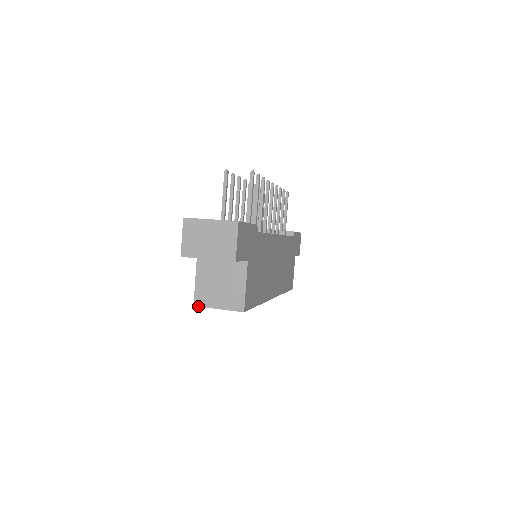
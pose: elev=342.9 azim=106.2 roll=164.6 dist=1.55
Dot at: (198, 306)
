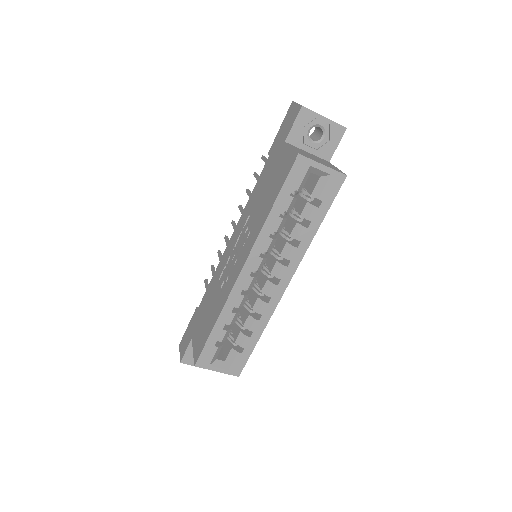
Dot at: (303, 155)
